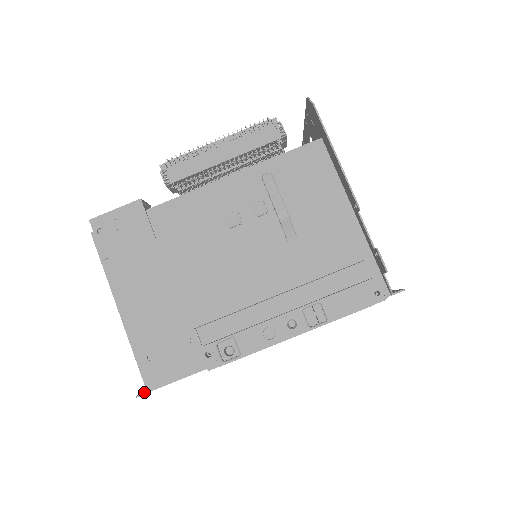
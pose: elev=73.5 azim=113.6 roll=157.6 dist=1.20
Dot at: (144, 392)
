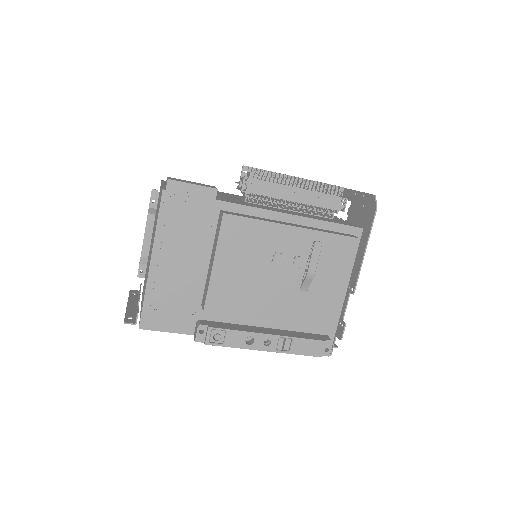
Dot at: (131, 321)
